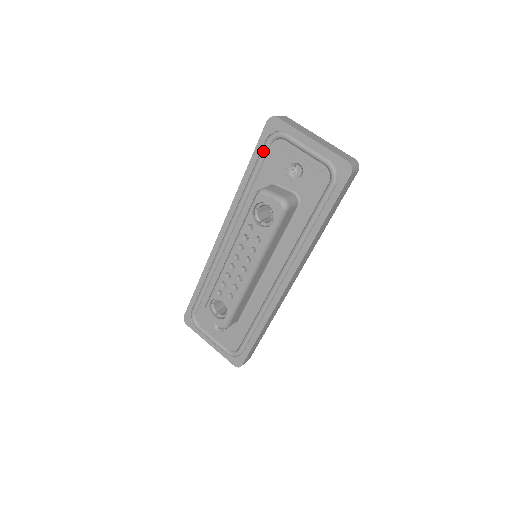
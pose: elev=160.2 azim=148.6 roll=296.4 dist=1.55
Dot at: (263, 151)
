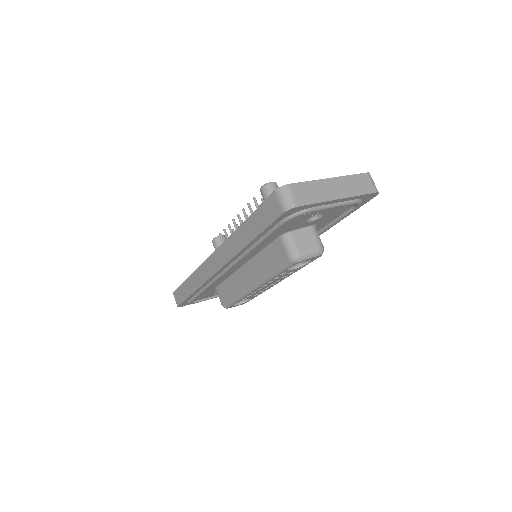
Dot at: occluded
